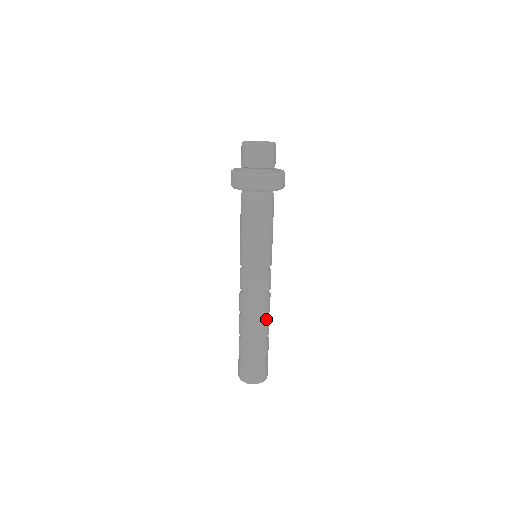
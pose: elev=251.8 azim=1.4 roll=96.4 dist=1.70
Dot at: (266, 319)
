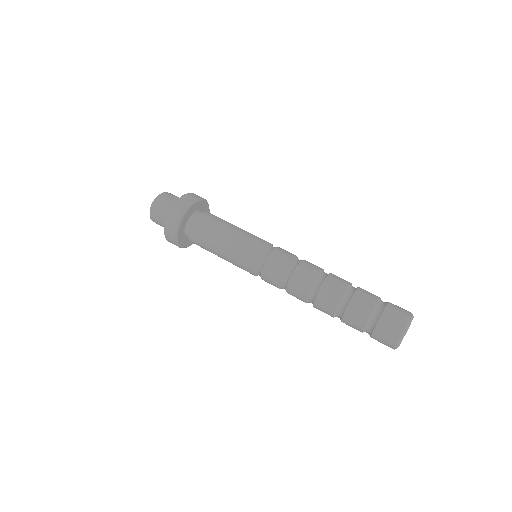
Dot at: occluded
